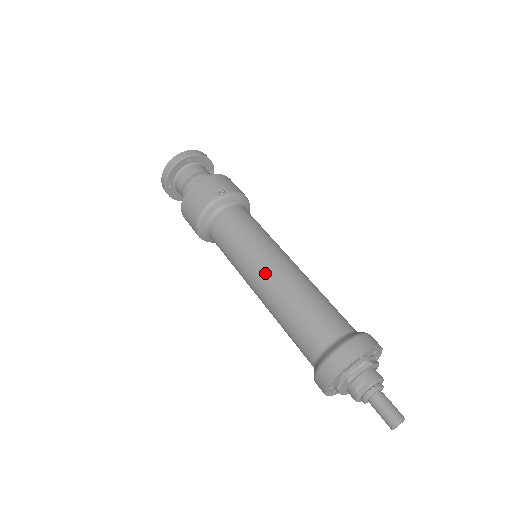
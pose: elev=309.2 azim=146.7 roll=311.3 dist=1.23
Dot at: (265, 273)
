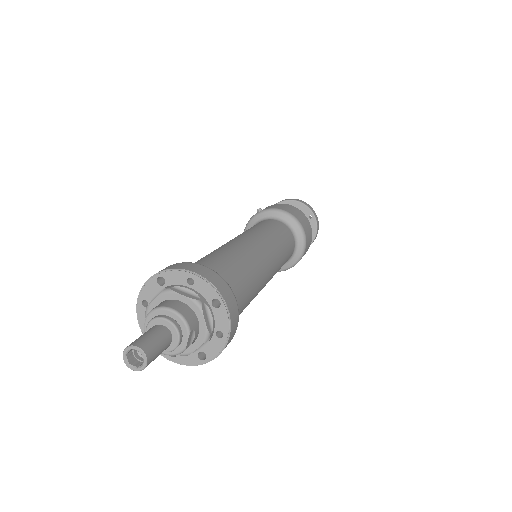
Dot at: occluded
